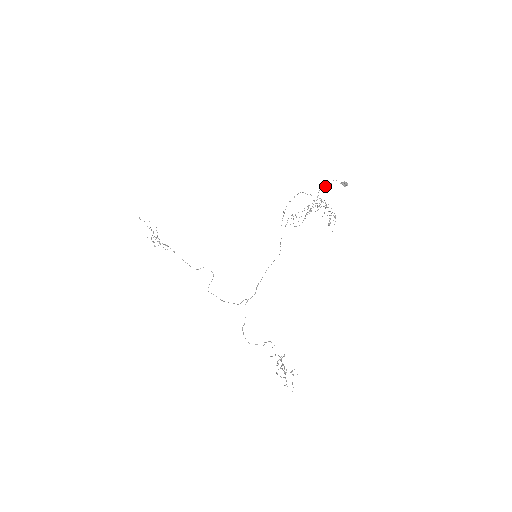
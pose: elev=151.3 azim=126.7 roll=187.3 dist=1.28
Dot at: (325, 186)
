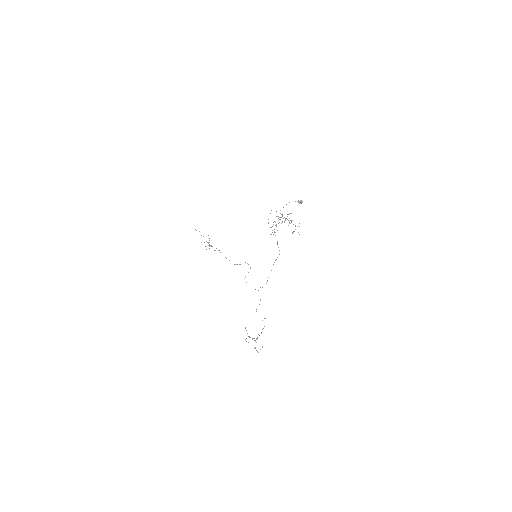
Dot at: occluded
